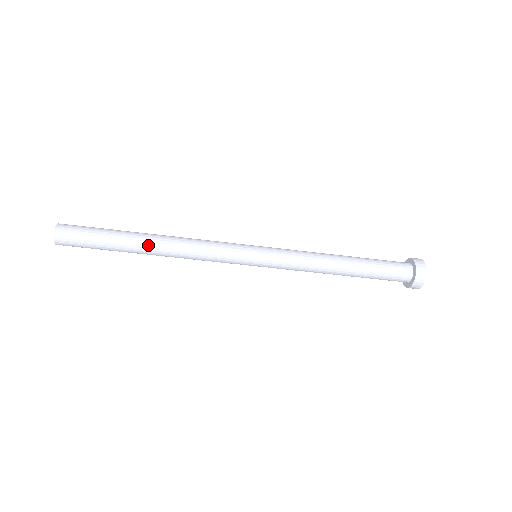
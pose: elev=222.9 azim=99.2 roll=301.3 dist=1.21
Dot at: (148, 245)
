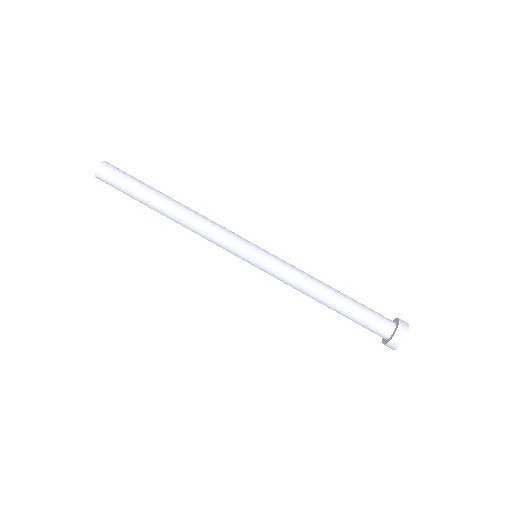
Dot at: (175, 200)
